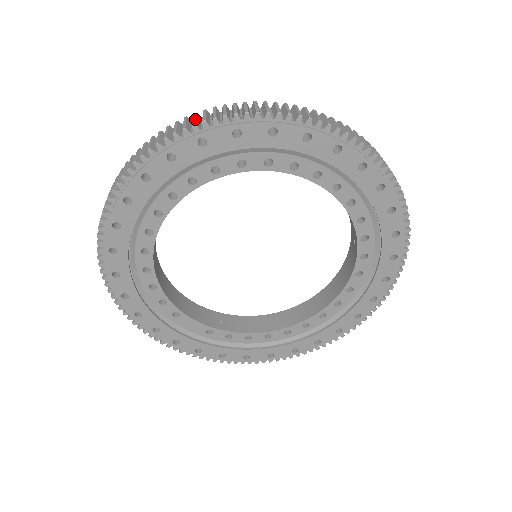
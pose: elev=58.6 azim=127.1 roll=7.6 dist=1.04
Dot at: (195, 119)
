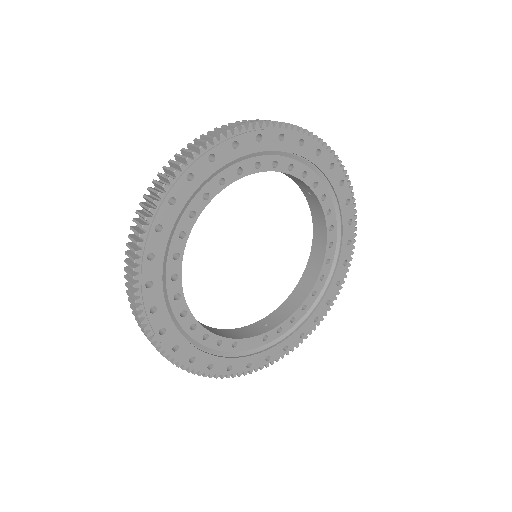
Dot at: (154, 190)
